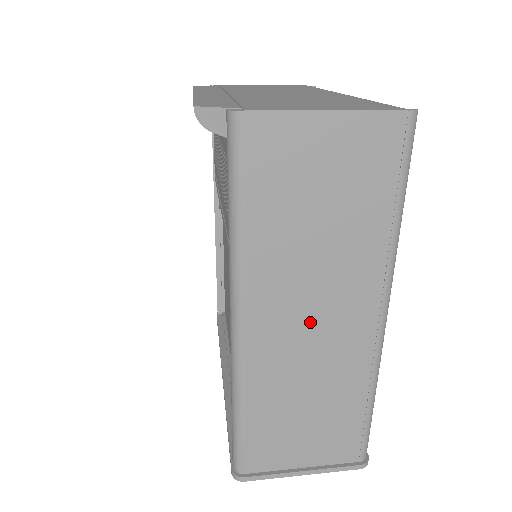
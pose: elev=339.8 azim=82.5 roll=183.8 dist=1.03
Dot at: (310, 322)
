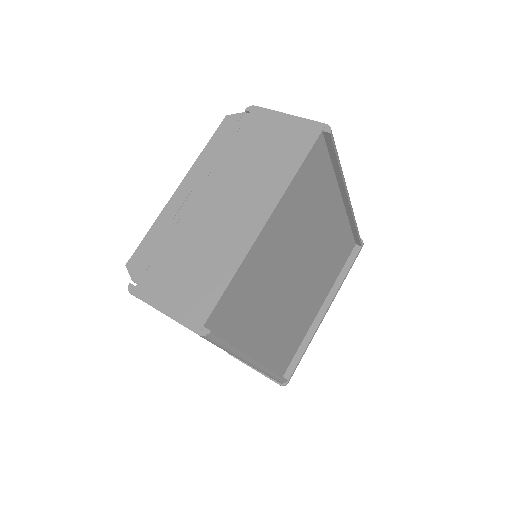
Dot at: occluded
